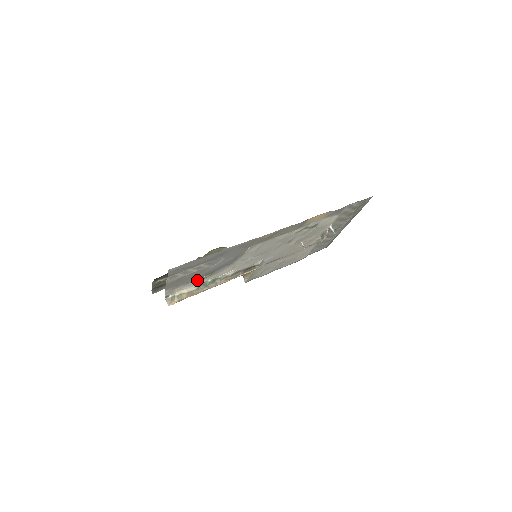
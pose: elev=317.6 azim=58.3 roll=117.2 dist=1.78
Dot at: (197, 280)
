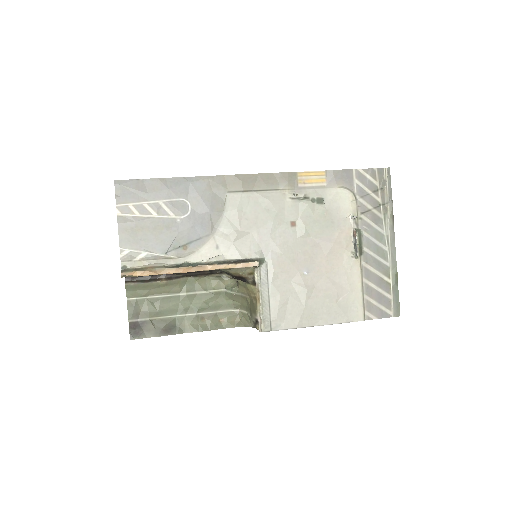
Dot at: (167, 255)
